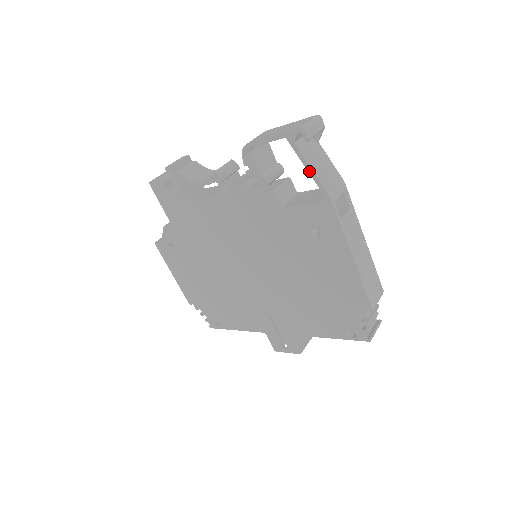
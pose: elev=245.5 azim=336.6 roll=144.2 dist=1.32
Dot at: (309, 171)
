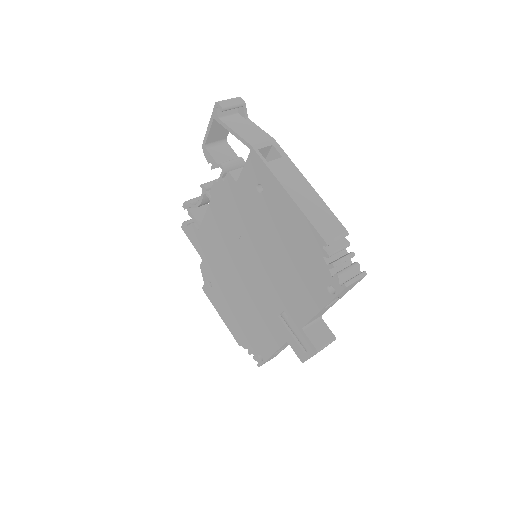
Dot at: (233, 134)
